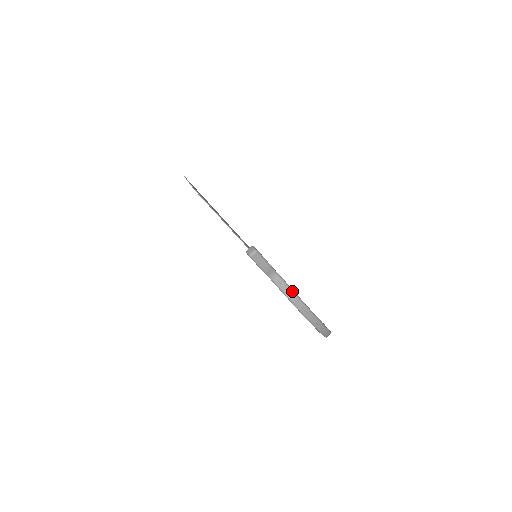
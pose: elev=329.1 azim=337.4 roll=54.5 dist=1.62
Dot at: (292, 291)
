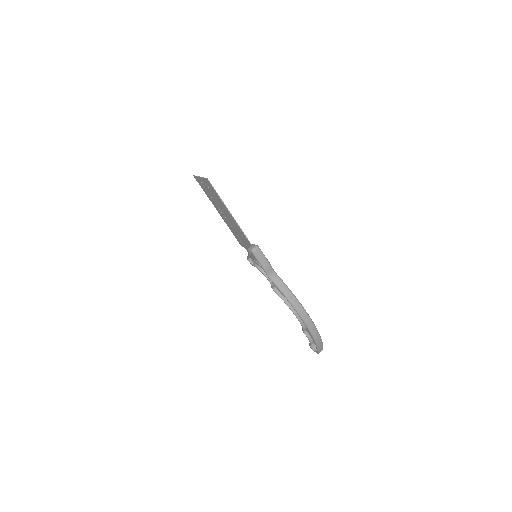
Dot at: (290, 291)
